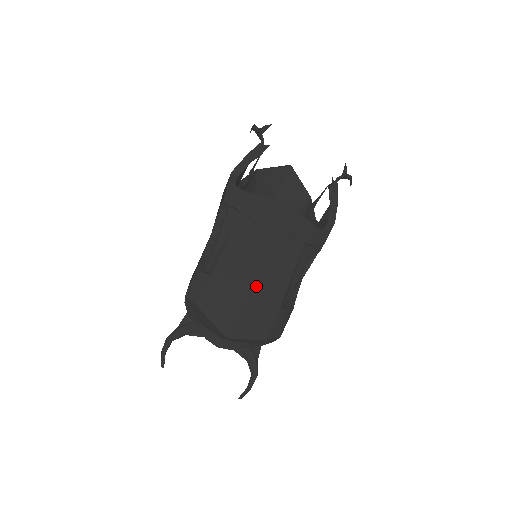
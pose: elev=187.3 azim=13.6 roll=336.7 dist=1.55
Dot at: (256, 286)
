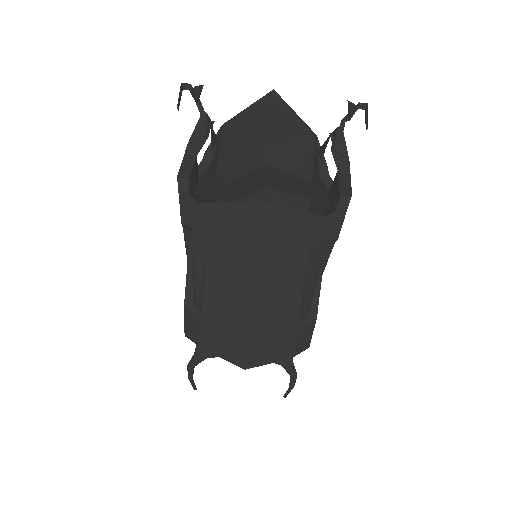
Dot at: (259, 314)
